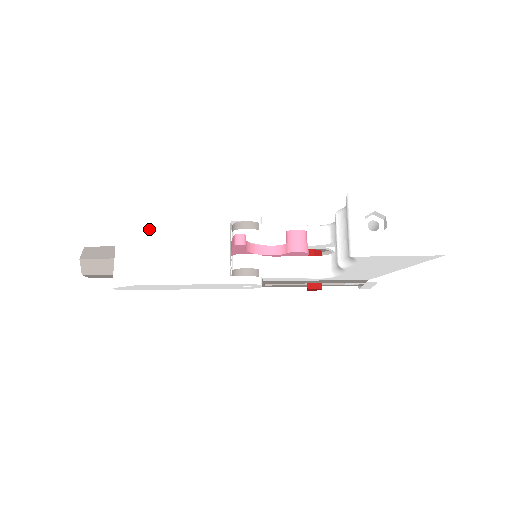
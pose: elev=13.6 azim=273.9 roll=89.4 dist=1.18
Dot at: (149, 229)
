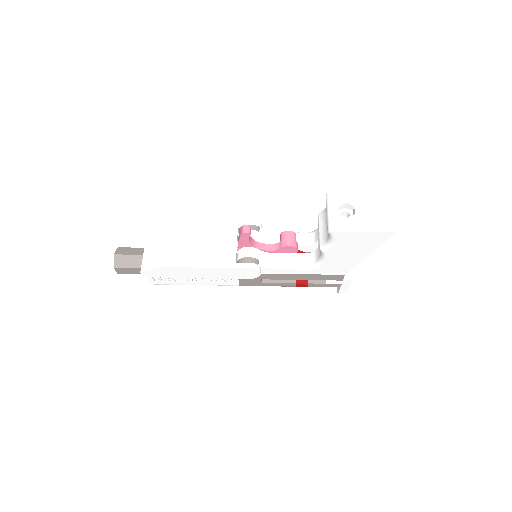
Dot at: (174, 228)
